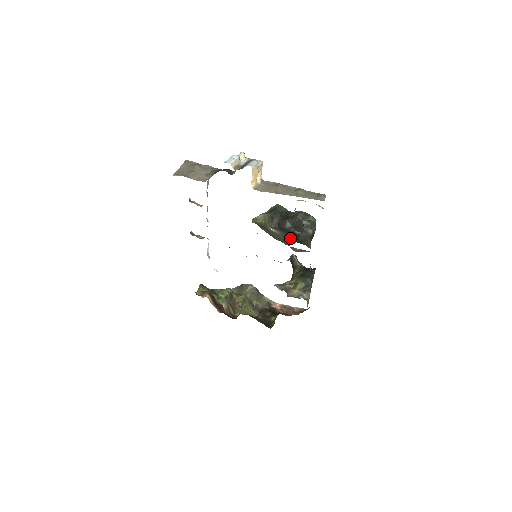
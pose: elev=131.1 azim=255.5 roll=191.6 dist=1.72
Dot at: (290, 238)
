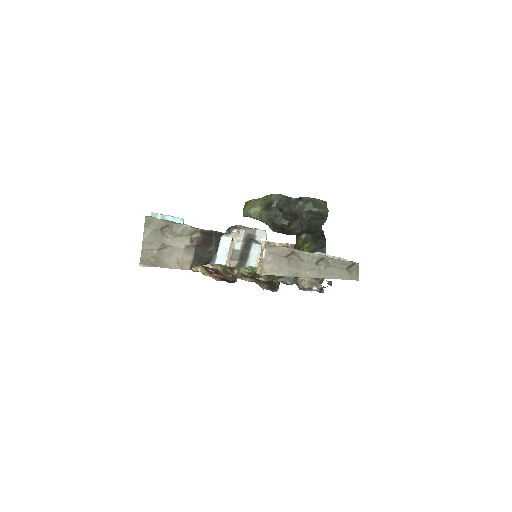
Dot at: occluded
